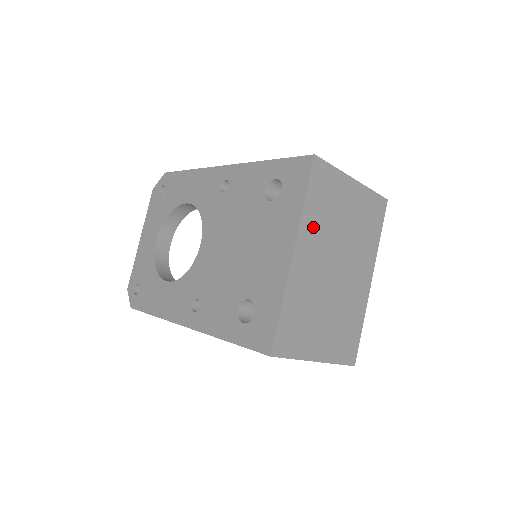
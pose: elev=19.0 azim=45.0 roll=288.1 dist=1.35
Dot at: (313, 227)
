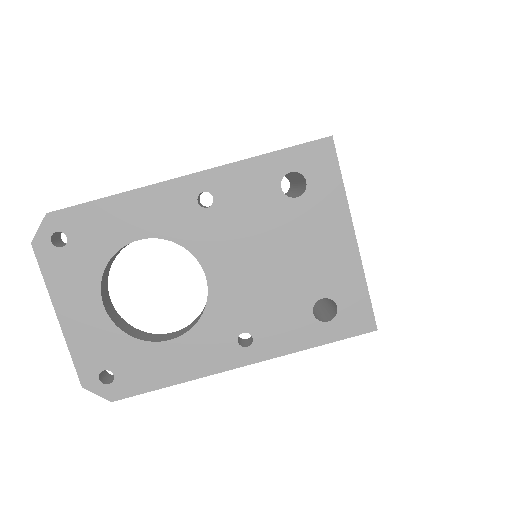
Dot at: occluded
